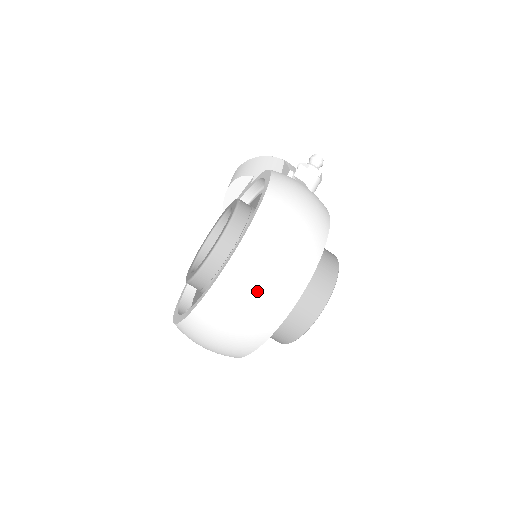
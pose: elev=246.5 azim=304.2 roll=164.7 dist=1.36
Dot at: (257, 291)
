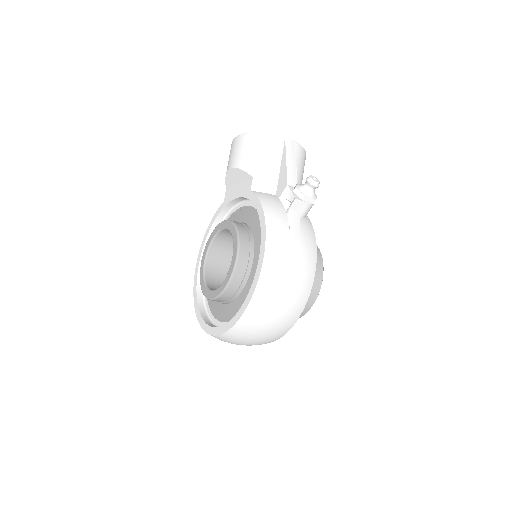
Dot at: (254, 339)
